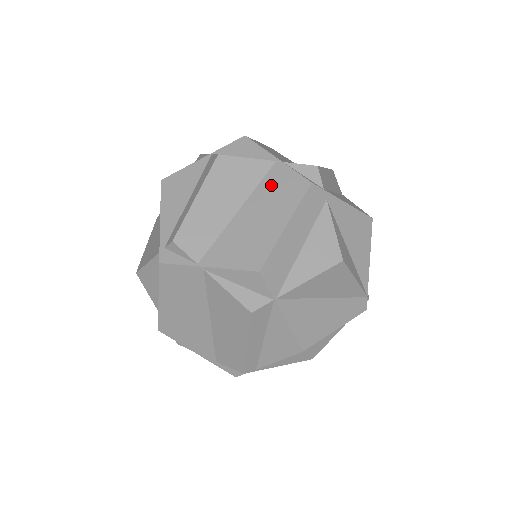
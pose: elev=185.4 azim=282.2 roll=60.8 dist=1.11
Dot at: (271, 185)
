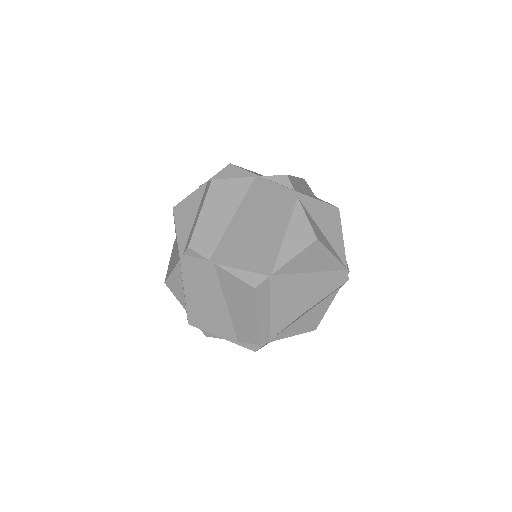
Dot at: (254, 194)
